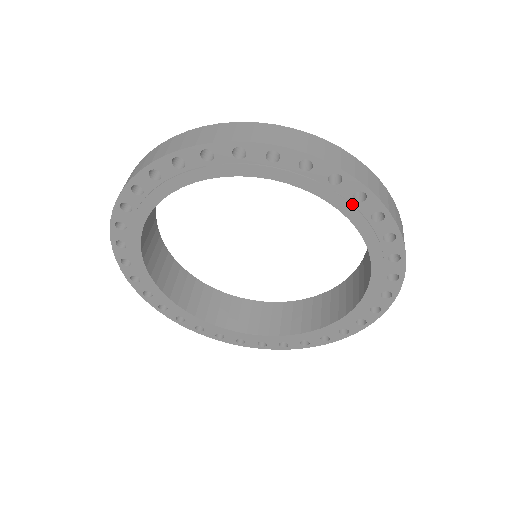
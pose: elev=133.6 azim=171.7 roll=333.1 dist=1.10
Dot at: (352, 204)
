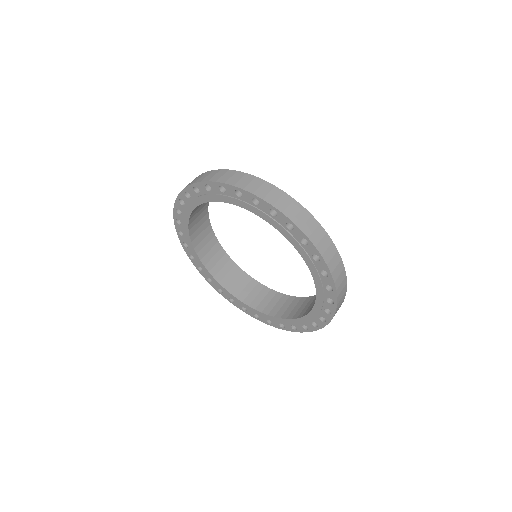
Dot at: (311, 259)
